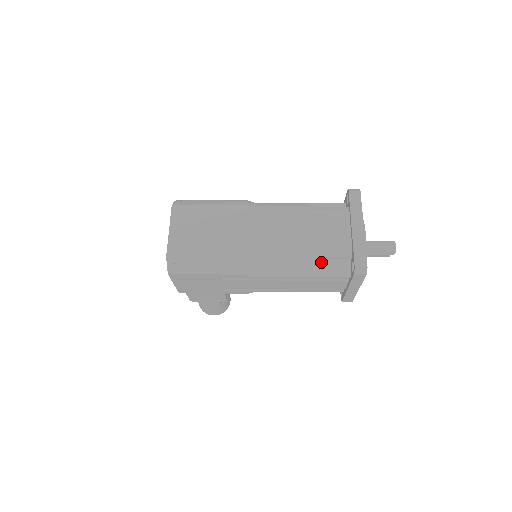
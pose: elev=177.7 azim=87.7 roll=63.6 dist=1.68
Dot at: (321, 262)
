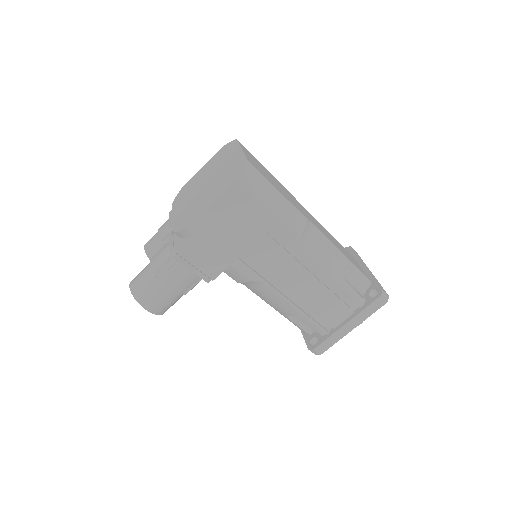
Dot at: (348, 276)
